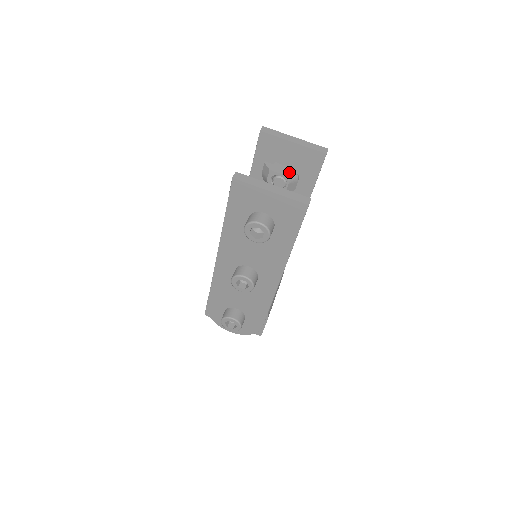
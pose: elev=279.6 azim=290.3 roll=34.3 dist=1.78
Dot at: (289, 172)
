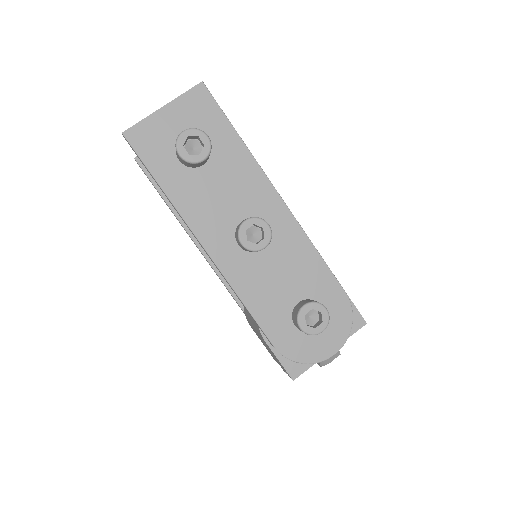
Dot at: occluded
